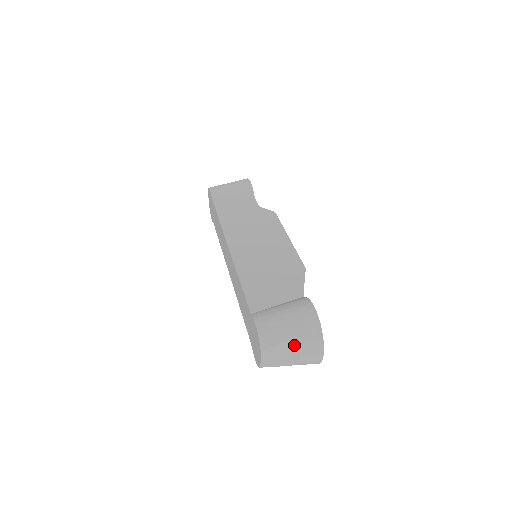
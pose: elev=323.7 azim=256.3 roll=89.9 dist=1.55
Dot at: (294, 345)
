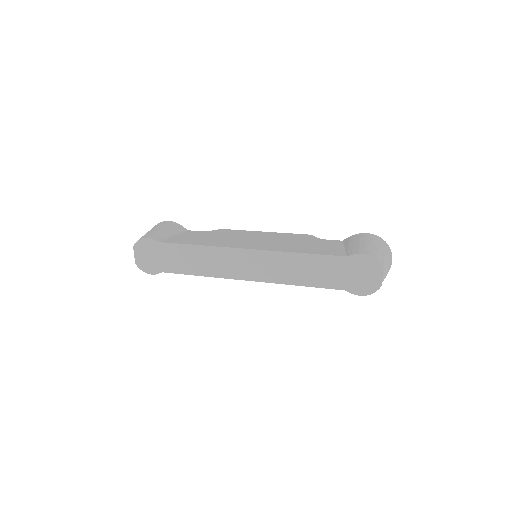
Dot at: (386, 257)
